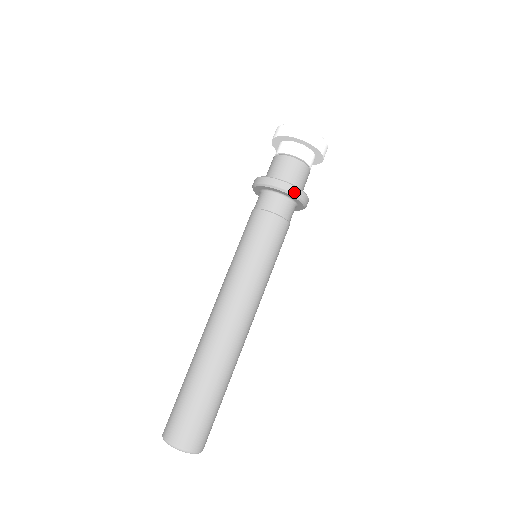
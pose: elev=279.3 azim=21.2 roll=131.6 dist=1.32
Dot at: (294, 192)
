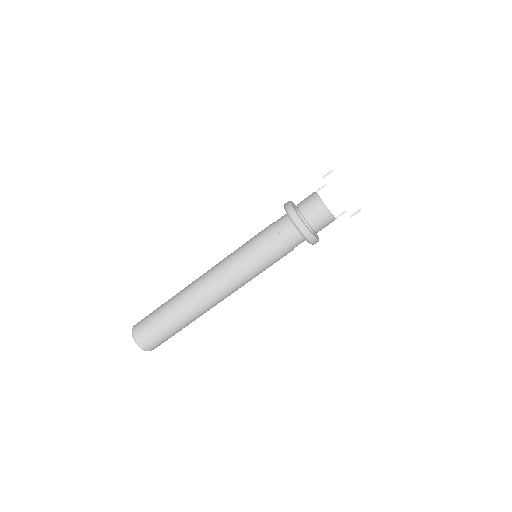
Dot at: (296, 222)
